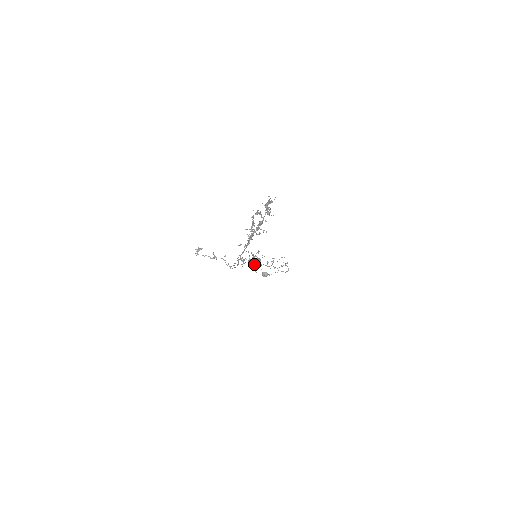
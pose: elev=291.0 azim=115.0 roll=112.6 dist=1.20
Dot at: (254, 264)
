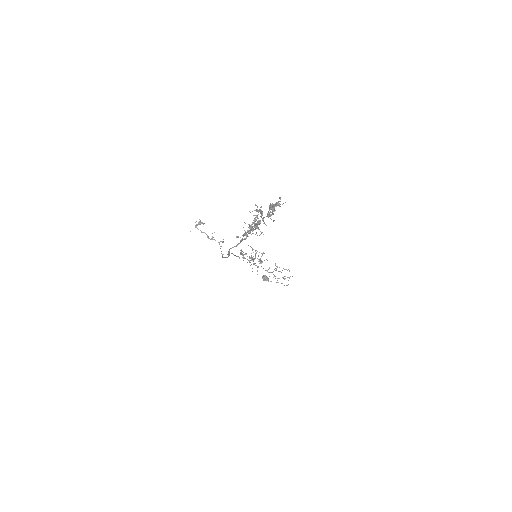
Dot at: (254, 263)
